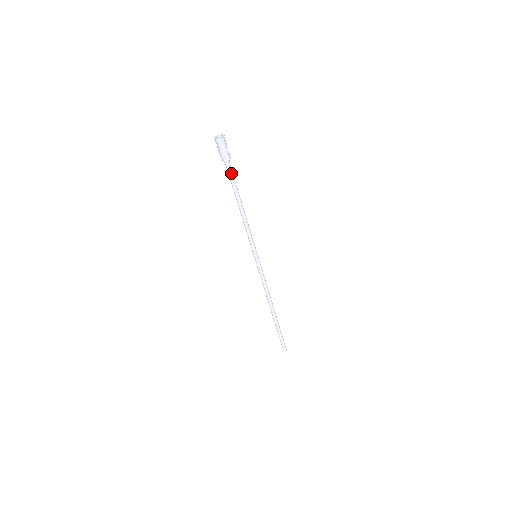
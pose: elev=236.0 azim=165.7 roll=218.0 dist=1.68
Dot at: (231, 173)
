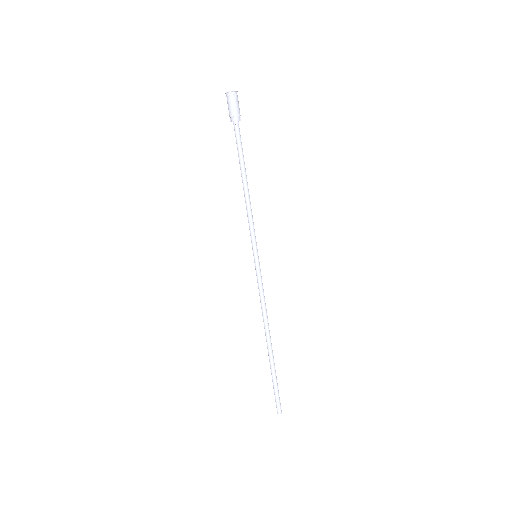
Dot at: (240, 138)
